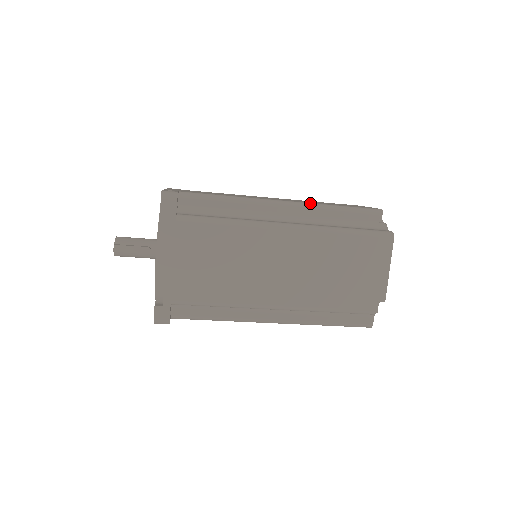
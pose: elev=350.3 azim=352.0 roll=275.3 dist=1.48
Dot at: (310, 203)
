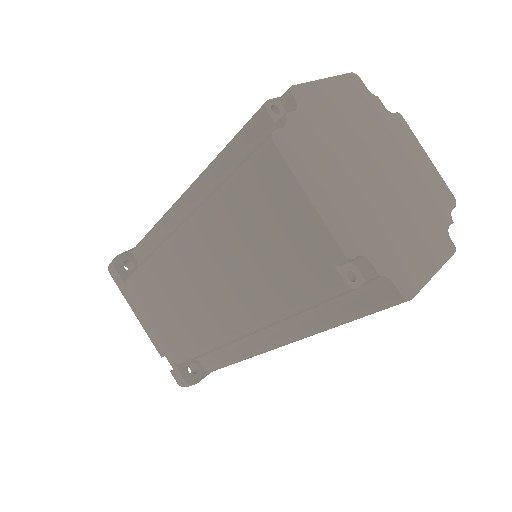
Dot at: occluded
